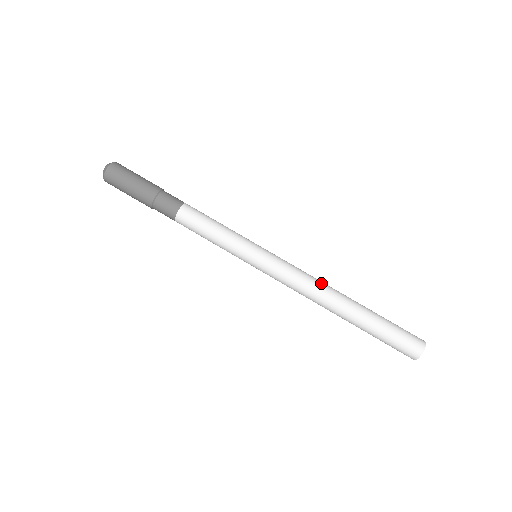
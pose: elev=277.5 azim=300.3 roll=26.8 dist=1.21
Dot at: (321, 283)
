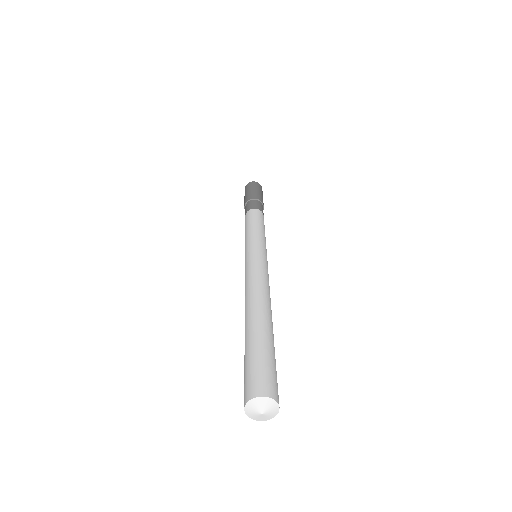
Dot at: occluded
